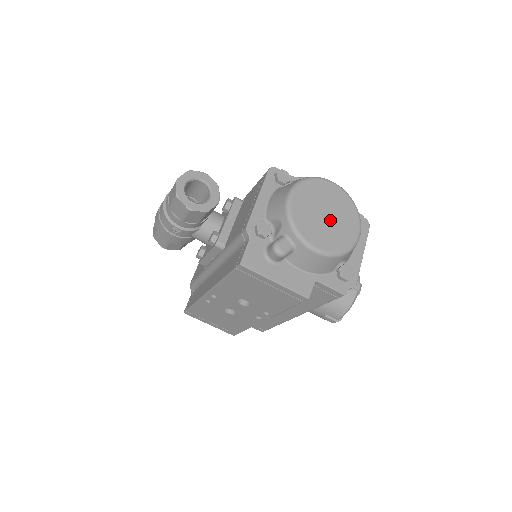
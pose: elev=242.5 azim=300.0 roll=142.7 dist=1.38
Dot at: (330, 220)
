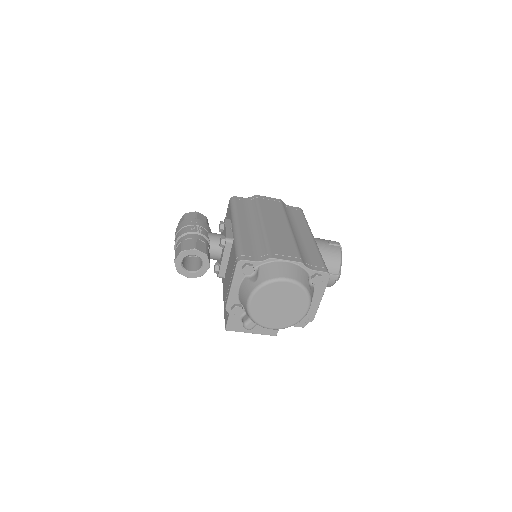
Dot at: (283, 308)
